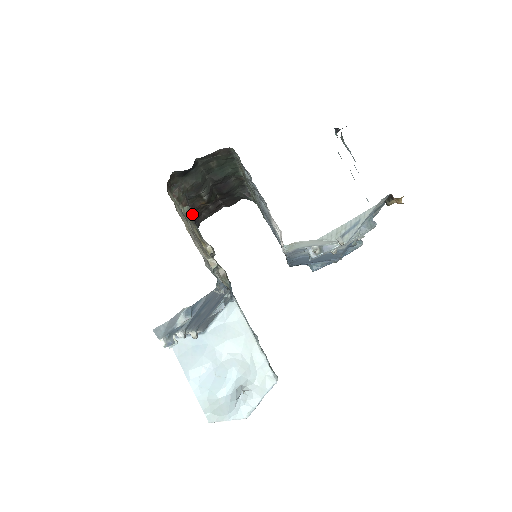
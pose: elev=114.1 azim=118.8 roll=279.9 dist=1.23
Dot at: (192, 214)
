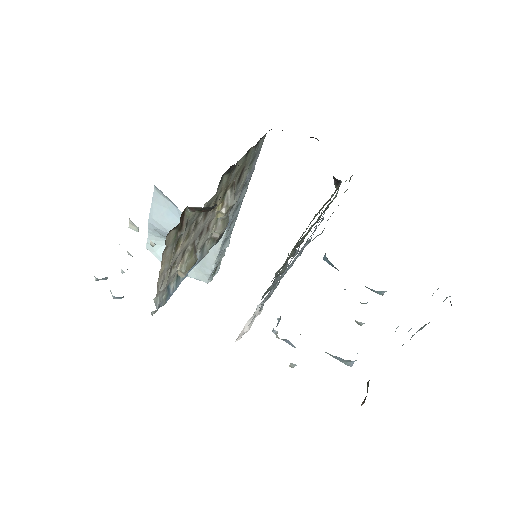
Dot at: occluded
